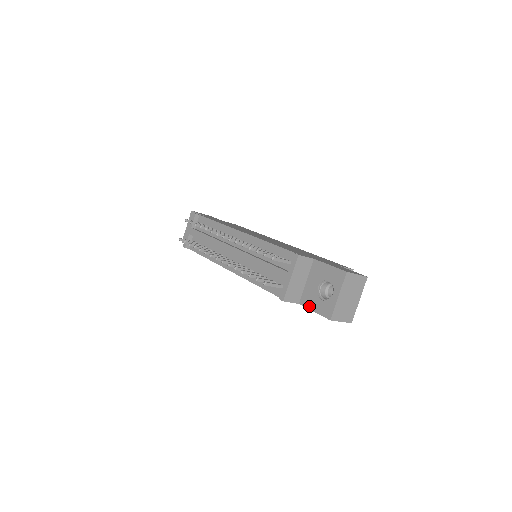
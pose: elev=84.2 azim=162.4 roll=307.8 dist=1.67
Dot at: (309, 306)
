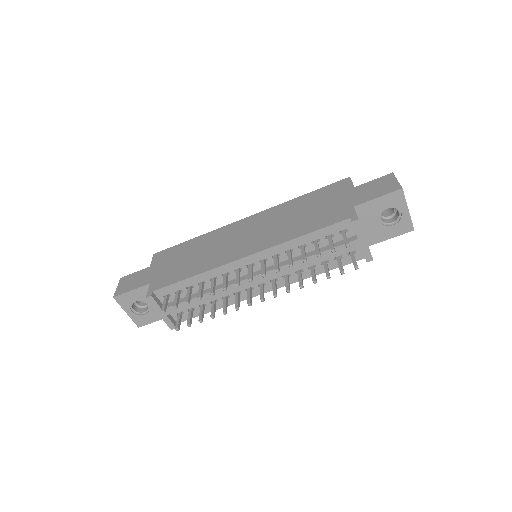
Dot at: (382, 239)
